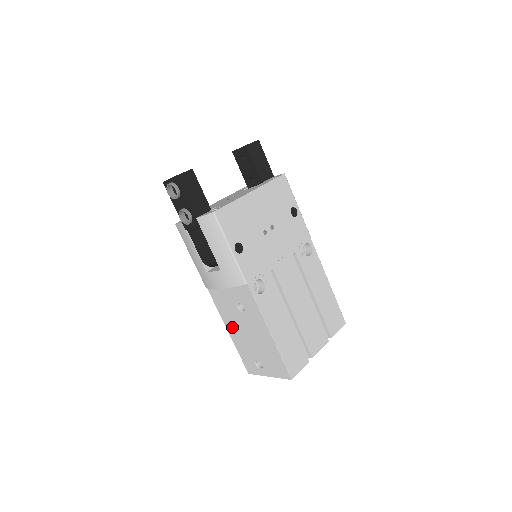
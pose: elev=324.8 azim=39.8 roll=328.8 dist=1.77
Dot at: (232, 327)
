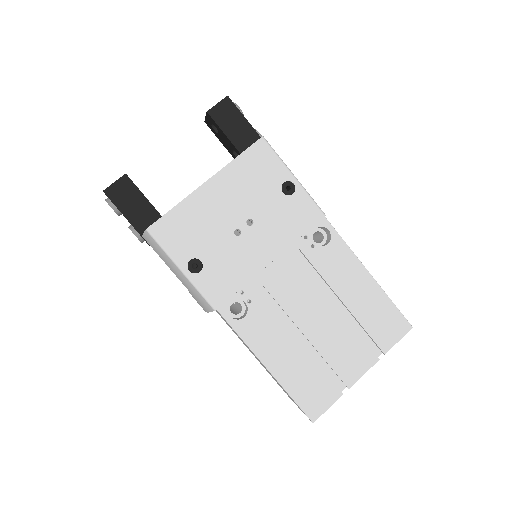
Dot at: occluded
